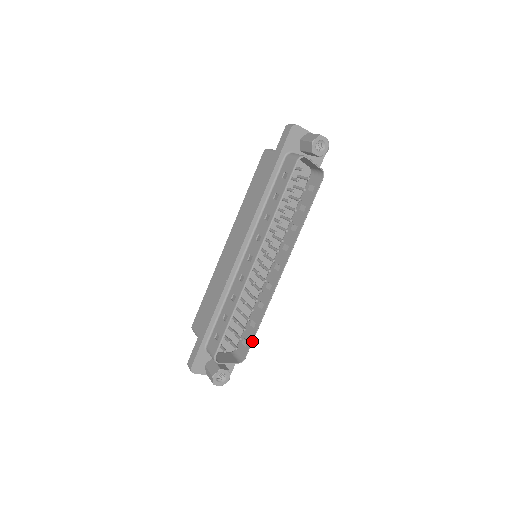
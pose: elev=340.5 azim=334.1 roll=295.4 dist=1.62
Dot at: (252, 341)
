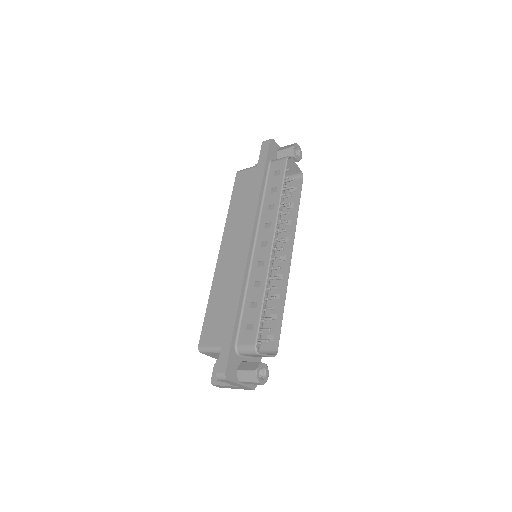
Dot at: (280, 330)
